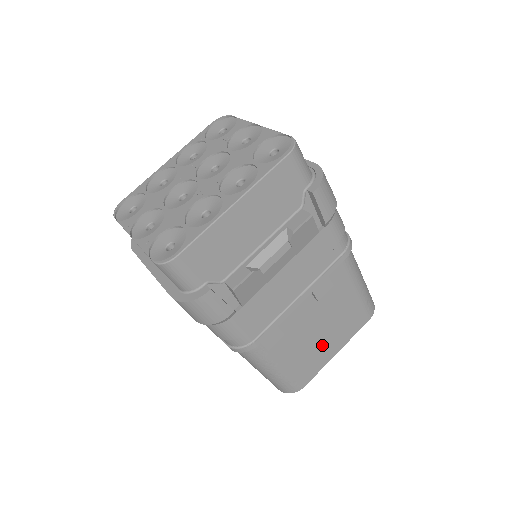
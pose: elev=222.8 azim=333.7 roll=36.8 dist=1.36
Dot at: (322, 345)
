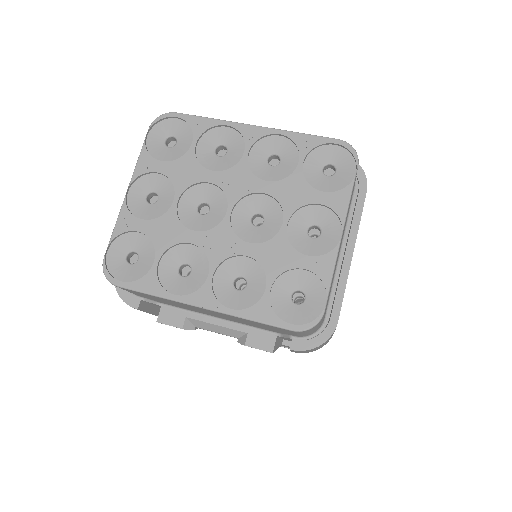
Dot at: occluded
